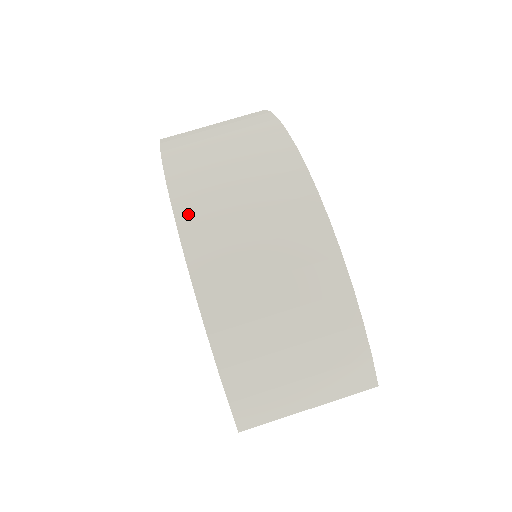
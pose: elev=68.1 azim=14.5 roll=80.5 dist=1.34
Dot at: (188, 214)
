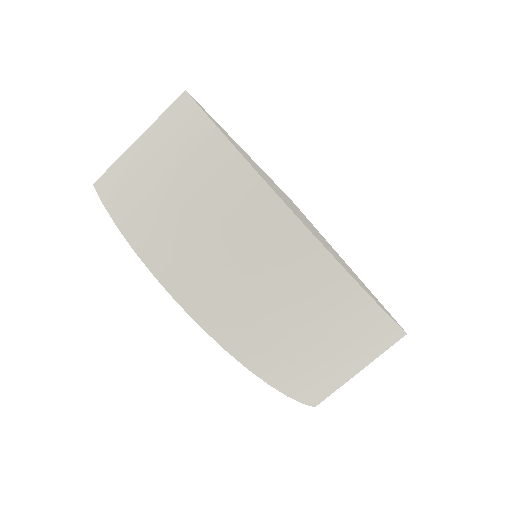
Dot at: (199, 306)
